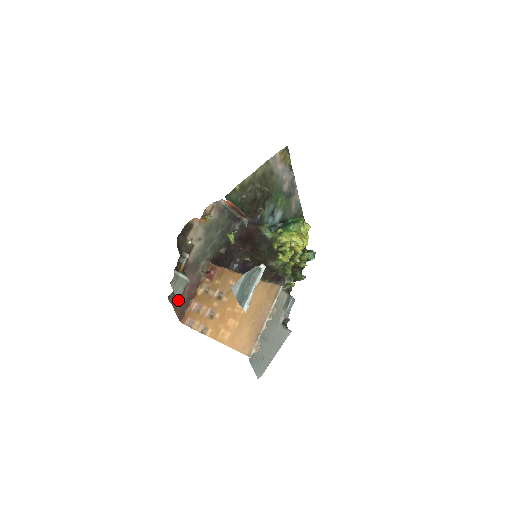
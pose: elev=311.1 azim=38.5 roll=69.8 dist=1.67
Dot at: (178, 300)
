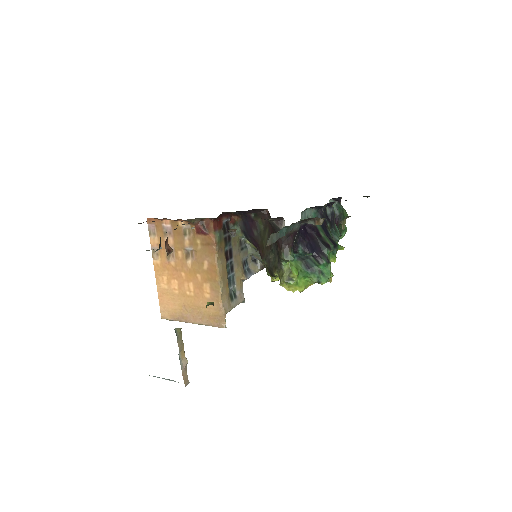
Dot at: occluded
